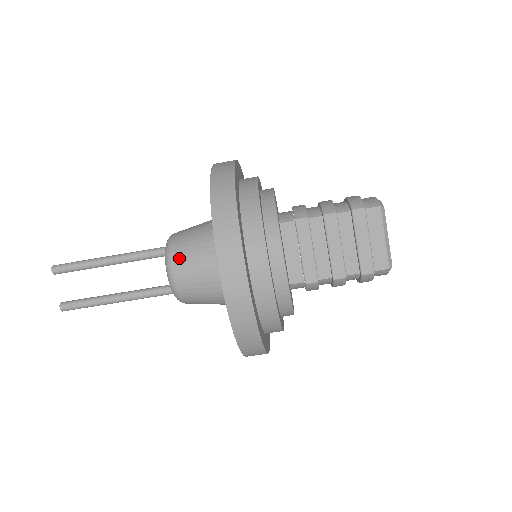
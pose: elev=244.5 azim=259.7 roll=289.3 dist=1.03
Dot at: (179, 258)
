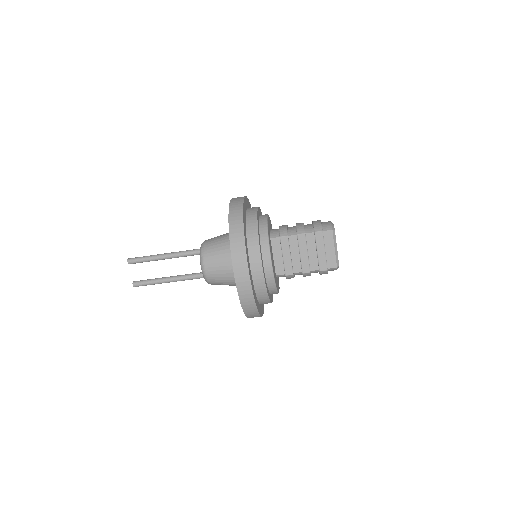
Dot at: (209, 259)
